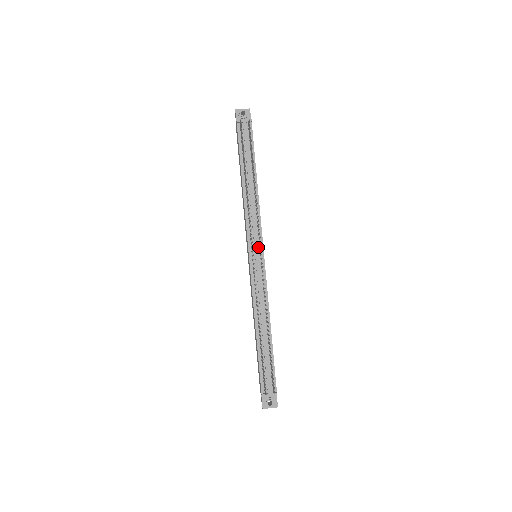
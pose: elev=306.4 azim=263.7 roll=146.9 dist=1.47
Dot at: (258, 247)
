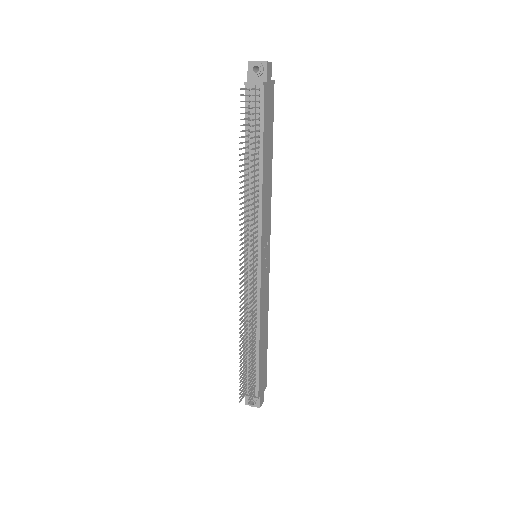
Dot at: (255, 250)
